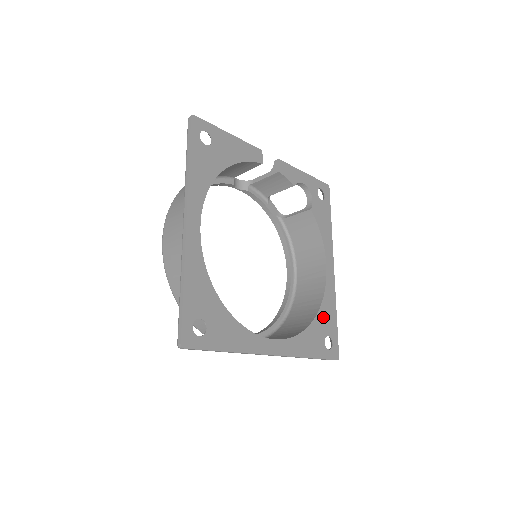
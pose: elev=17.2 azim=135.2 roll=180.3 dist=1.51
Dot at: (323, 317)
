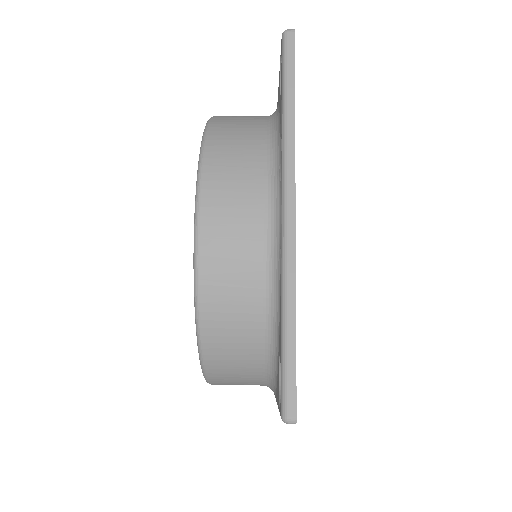
Dot at: occluded
